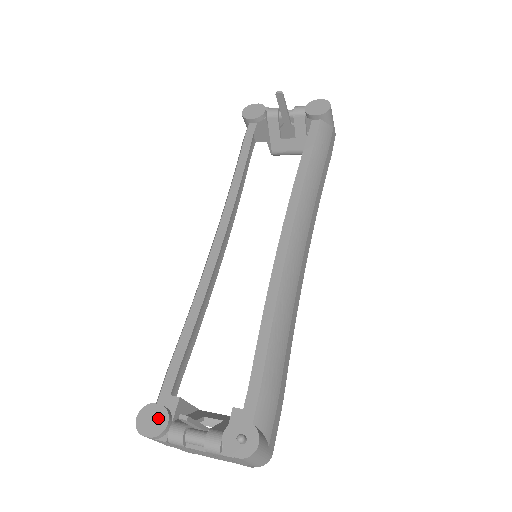
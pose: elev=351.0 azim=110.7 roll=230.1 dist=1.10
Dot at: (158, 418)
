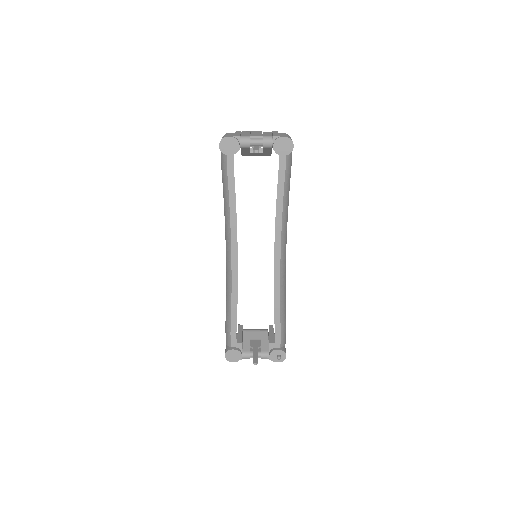
Dot at: (236, 355)
